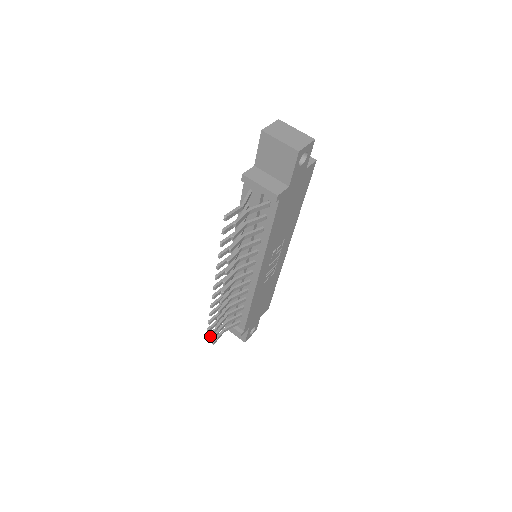
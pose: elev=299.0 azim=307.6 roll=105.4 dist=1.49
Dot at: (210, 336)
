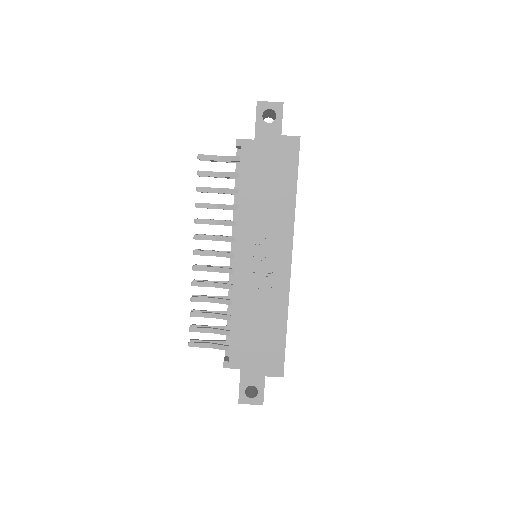
Dot at: occluded
